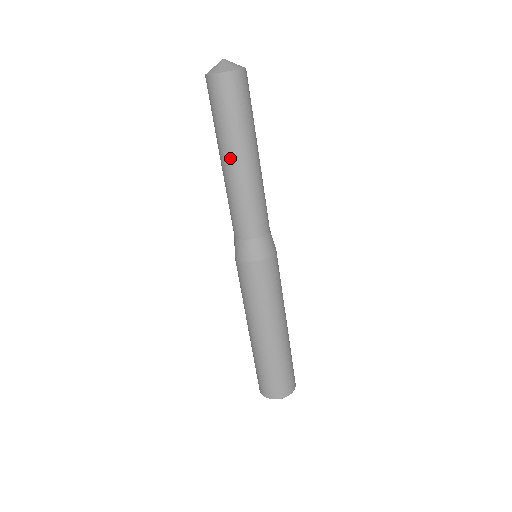
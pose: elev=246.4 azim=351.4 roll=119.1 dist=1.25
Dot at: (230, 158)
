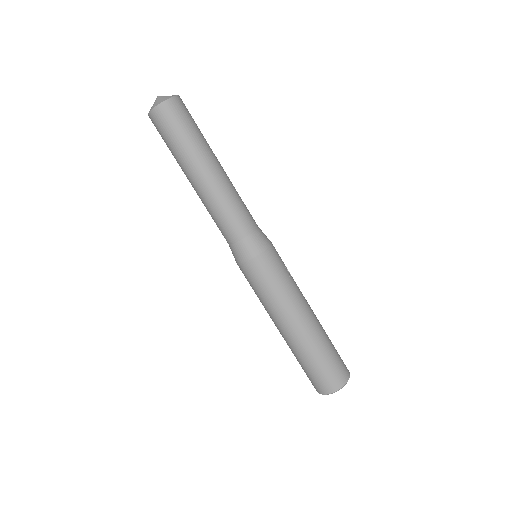
Dot at: (187, 178)
